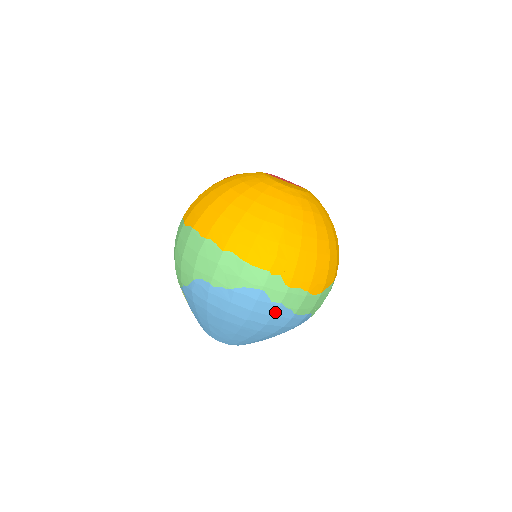
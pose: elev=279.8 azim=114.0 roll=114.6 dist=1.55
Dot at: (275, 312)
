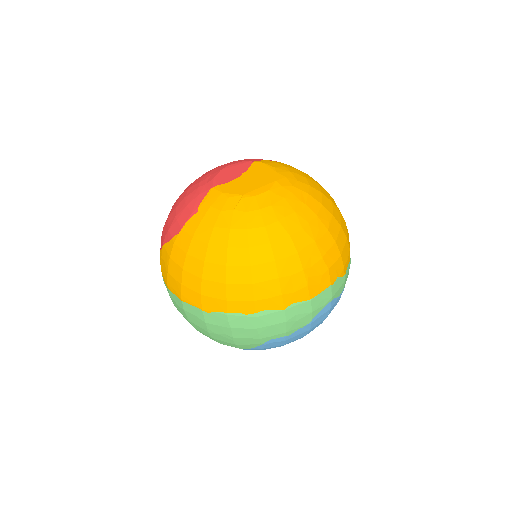
Dot at: occluded
